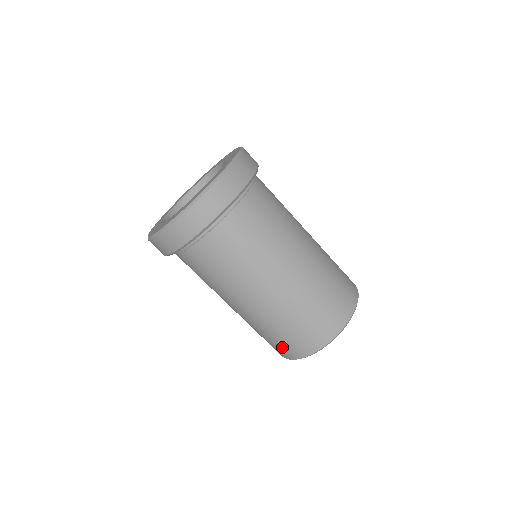
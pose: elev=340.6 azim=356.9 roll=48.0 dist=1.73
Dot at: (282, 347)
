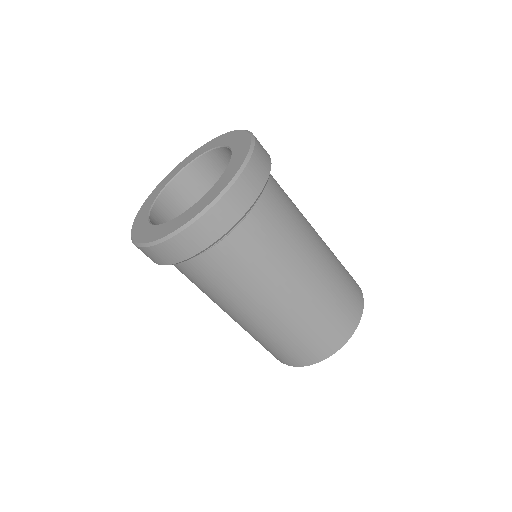
Dot at: (287, 356)
